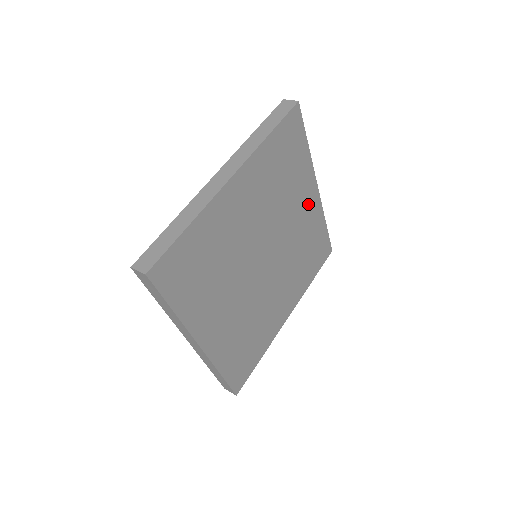
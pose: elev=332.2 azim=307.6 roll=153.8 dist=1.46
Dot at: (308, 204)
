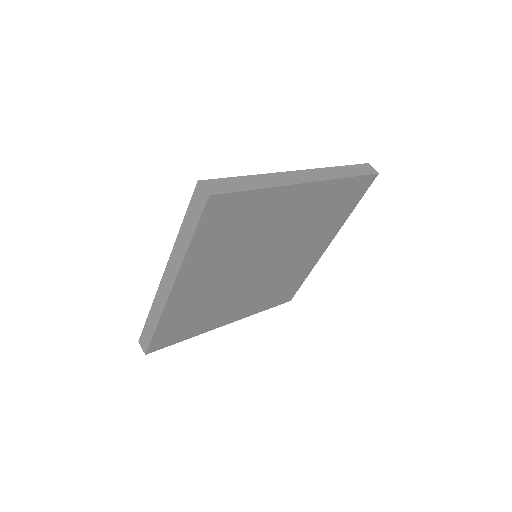
Dot at: (315, 250)
